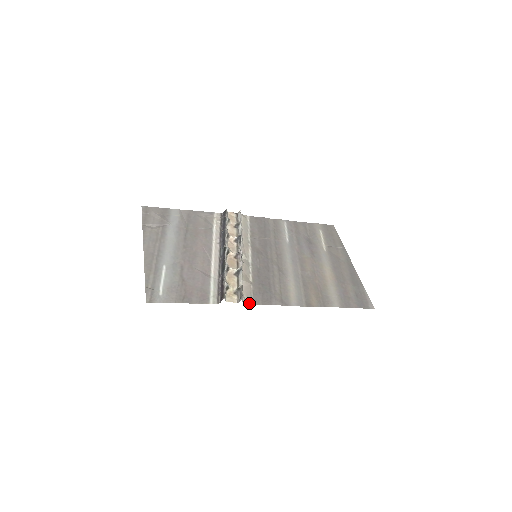
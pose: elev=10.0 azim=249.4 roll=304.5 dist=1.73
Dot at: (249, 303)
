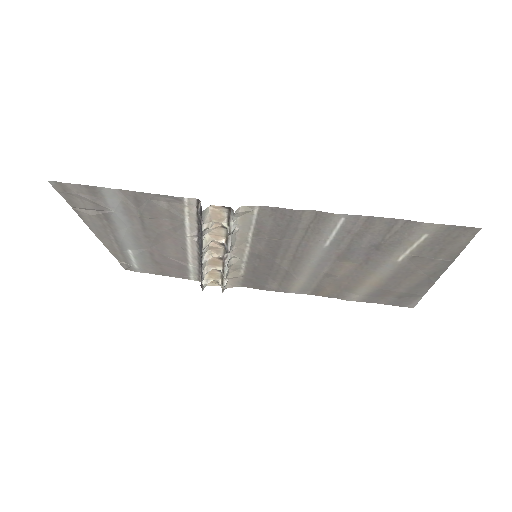
Dot at: occluded
